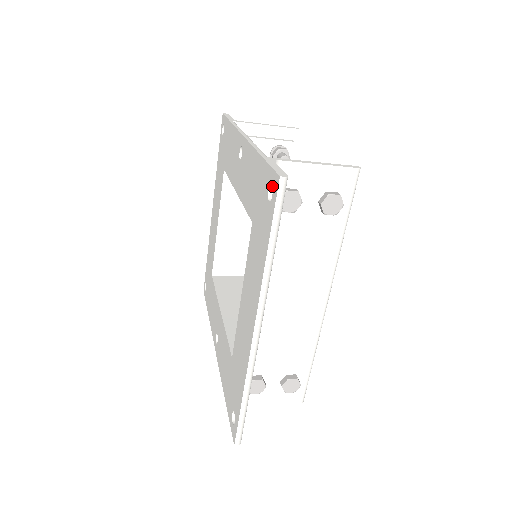
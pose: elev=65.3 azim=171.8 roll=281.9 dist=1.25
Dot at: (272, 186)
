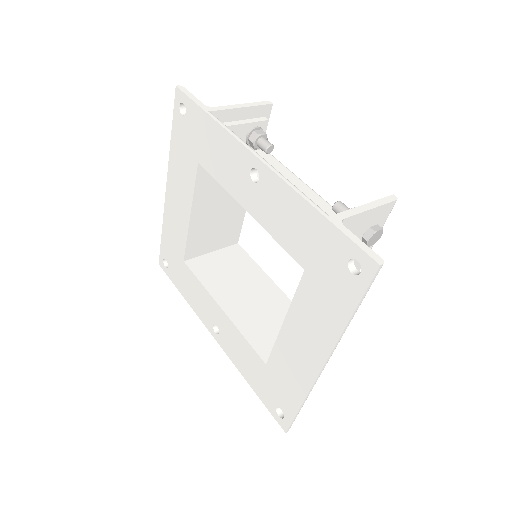
Dot at: (352, 258)
